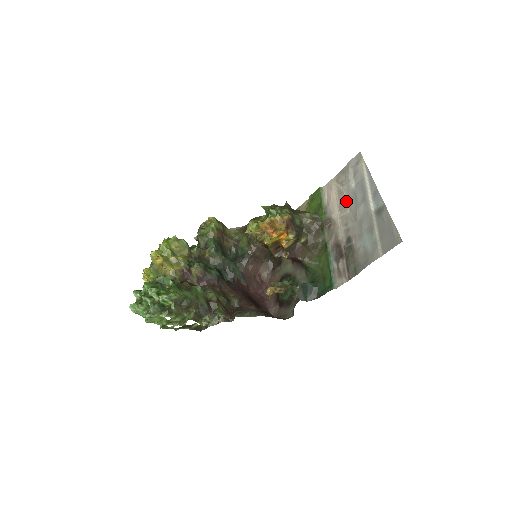
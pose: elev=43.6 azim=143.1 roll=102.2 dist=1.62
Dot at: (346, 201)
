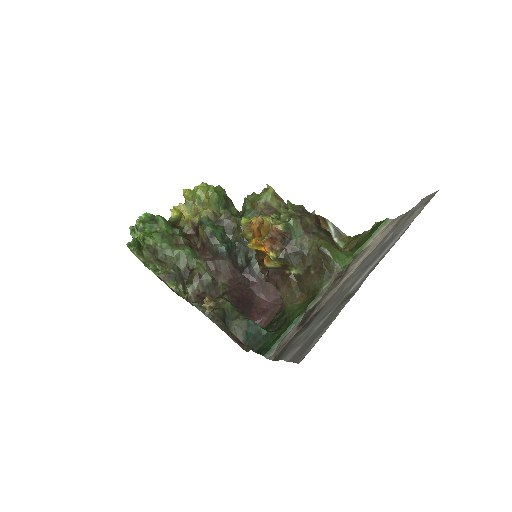
Dot at: (370, 256)
